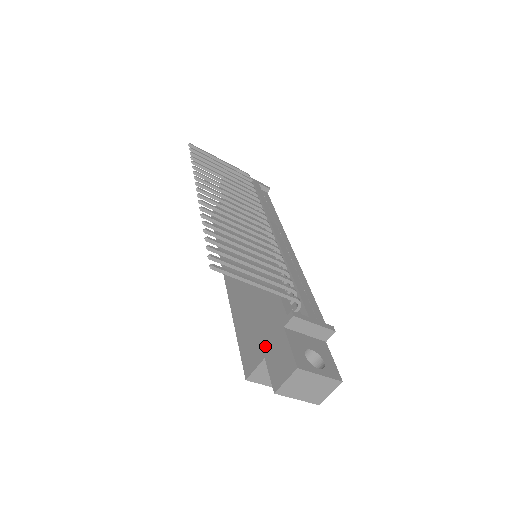
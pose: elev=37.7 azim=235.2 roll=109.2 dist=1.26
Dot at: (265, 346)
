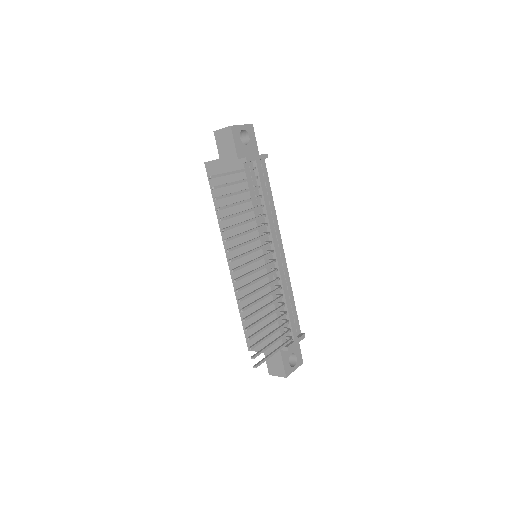
Dot at: occluded
